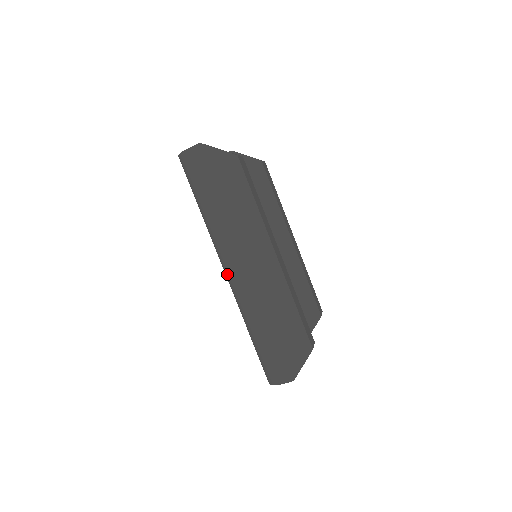
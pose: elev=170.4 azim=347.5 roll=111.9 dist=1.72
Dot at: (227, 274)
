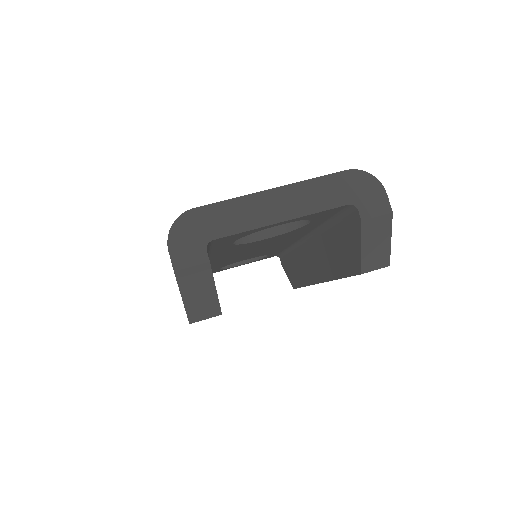
Dot at: occluded
